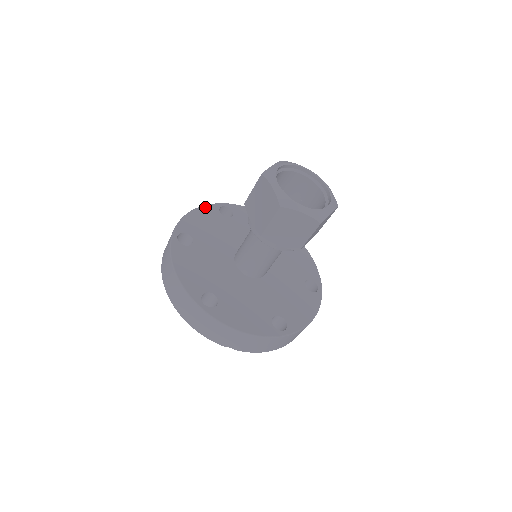
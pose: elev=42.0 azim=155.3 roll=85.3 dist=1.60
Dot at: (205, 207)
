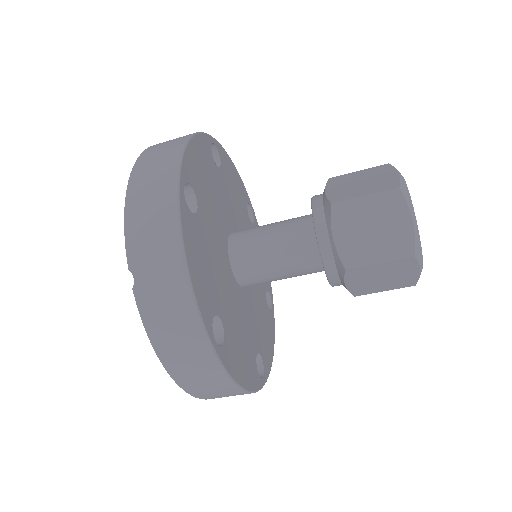
Dot at: (243, 183)
